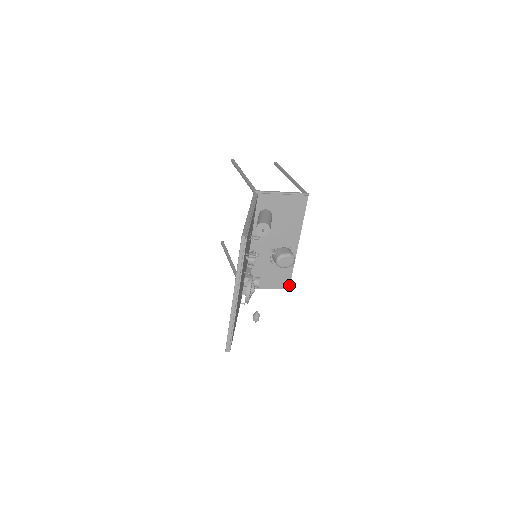
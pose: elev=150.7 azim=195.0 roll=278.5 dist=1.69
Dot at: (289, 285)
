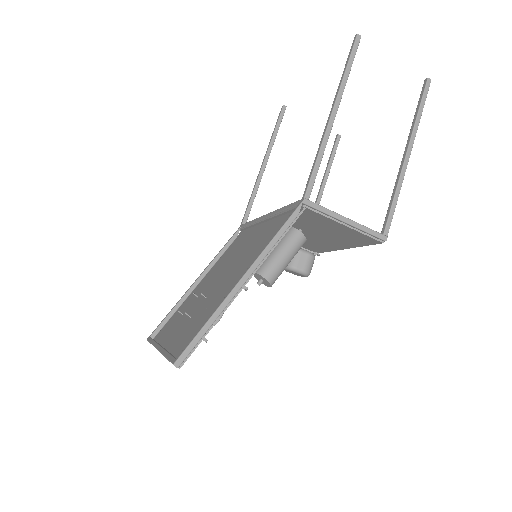
Dot at: occluded
